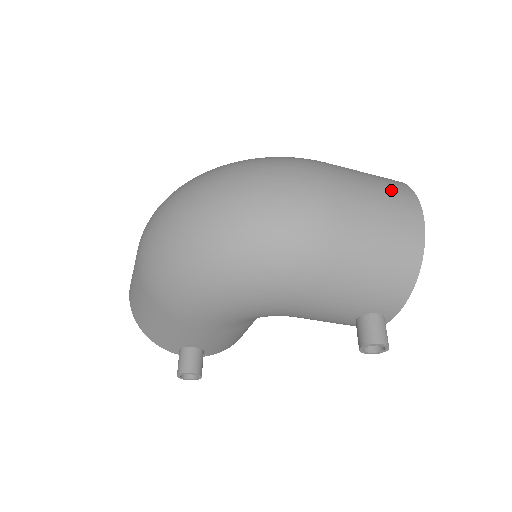
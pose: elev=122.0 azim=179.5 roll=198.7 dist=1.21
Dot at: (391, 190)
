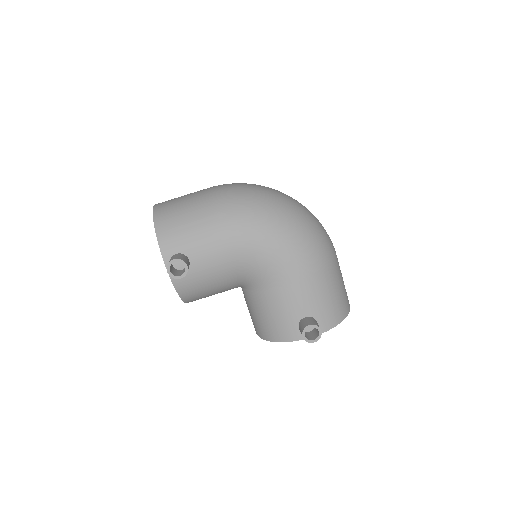
Dot at: occluded
